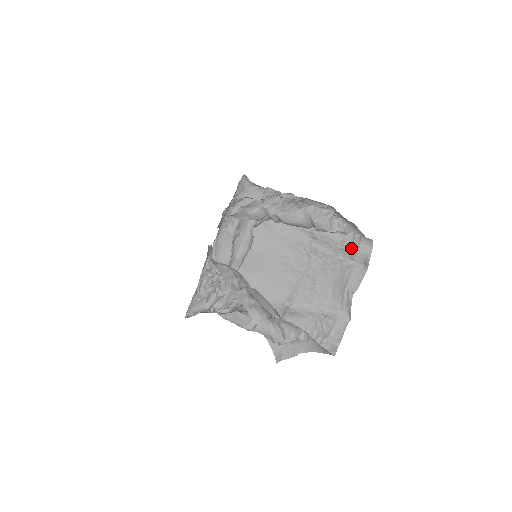
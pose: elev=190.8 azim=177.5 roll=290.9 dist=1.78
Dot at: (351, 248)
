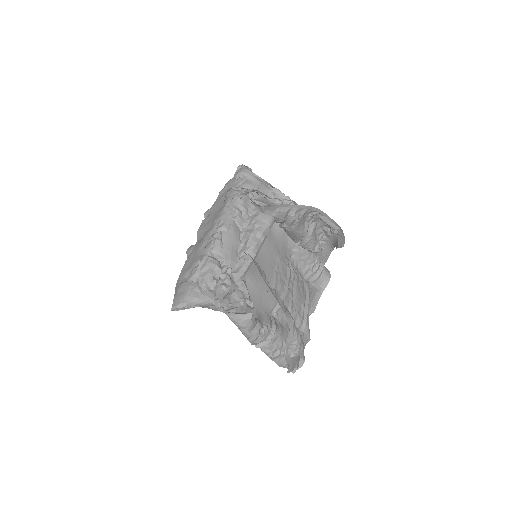
Dot at: (317, 271)
